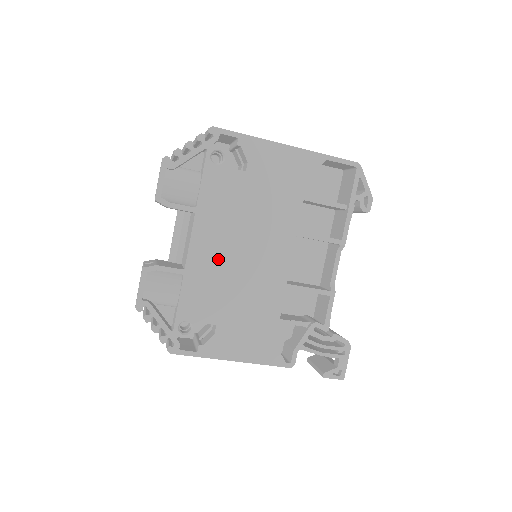
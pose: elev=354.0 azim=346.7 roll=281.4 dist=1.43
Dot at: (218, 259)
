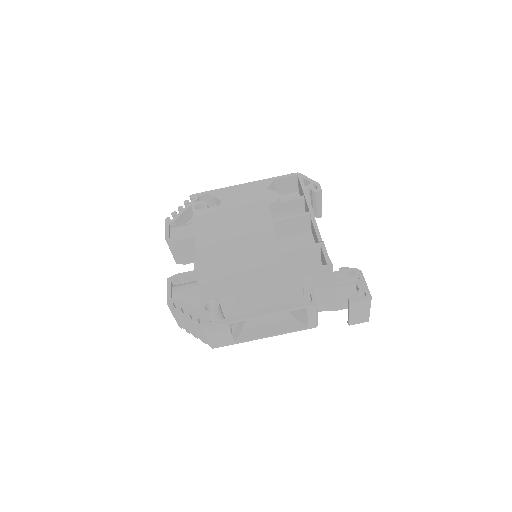
Dot at: (220, 255)
